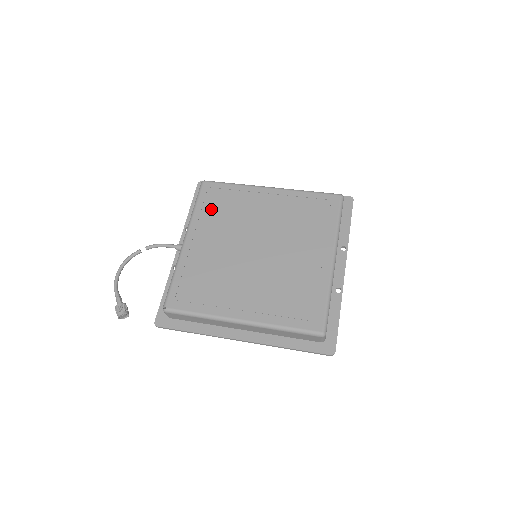
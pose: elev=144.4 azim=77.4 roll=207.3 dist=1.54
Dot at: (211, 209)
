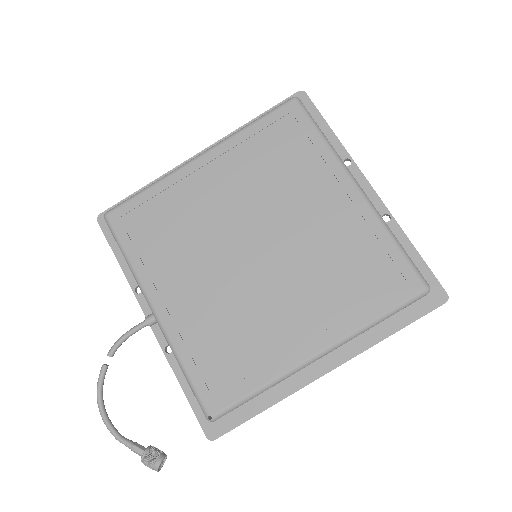
Dot at: (150, 243)
